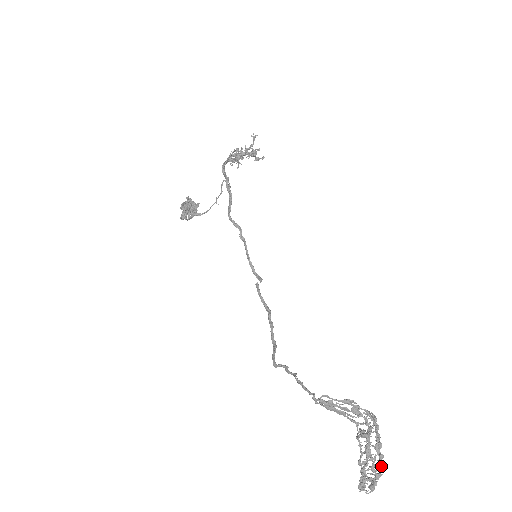
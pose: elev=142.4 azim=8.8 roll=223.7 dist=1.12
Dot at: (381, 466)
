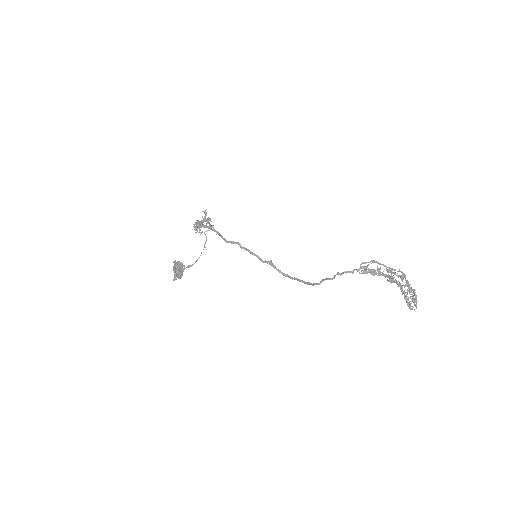
Dot at: (411, 287)
